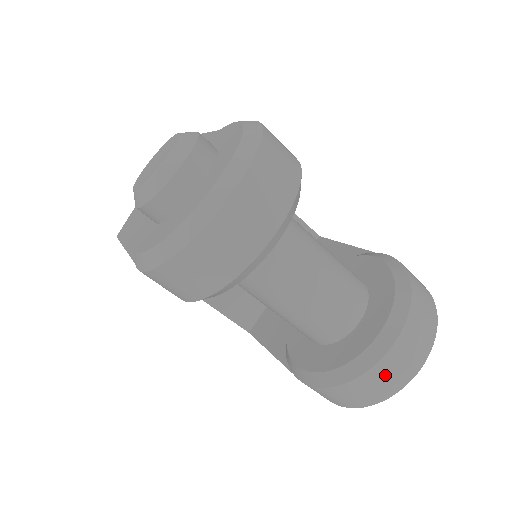
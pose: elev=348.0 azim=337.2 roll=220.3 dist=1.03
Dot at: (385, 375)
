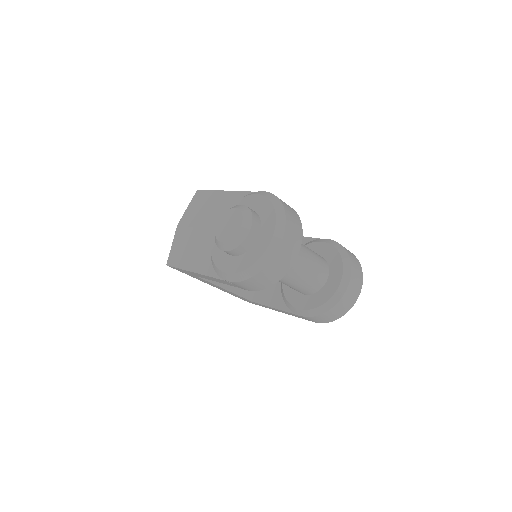
Dot at: (347, 300)
